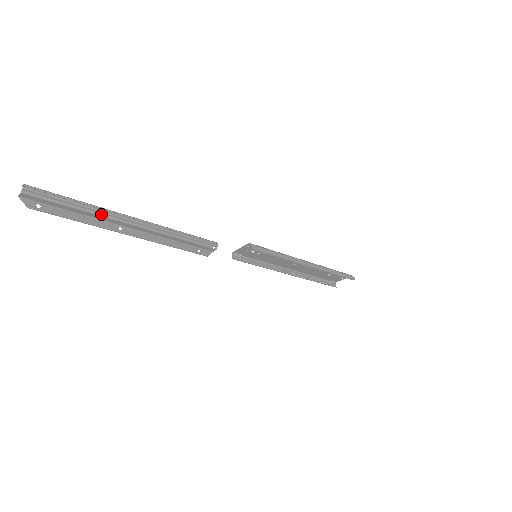
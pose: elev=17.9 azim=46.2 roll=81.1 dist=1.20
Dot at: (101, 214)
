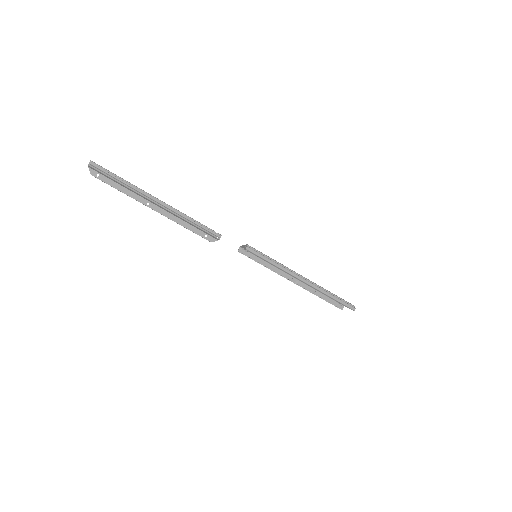
Dot at: (135, 191)
